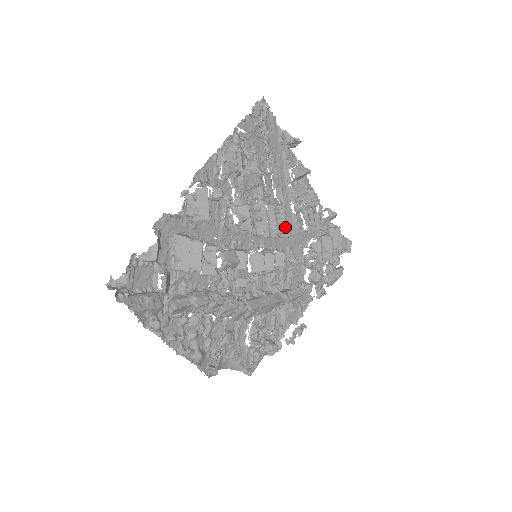
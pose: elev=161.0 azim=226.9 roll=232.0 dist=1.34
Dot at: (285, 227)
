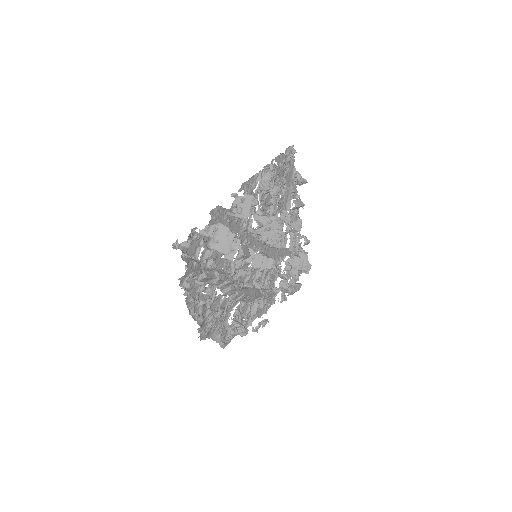
Dot at: (279, 241)
